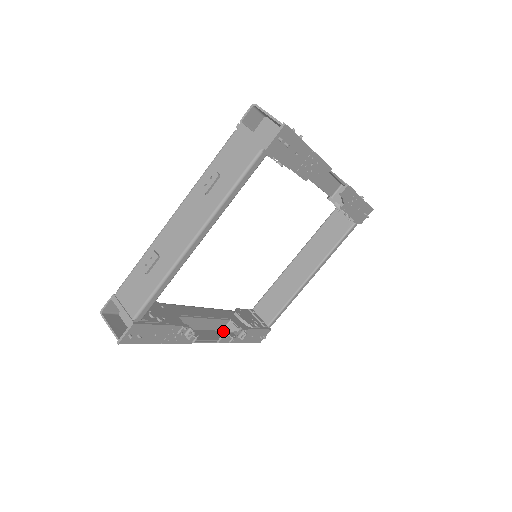
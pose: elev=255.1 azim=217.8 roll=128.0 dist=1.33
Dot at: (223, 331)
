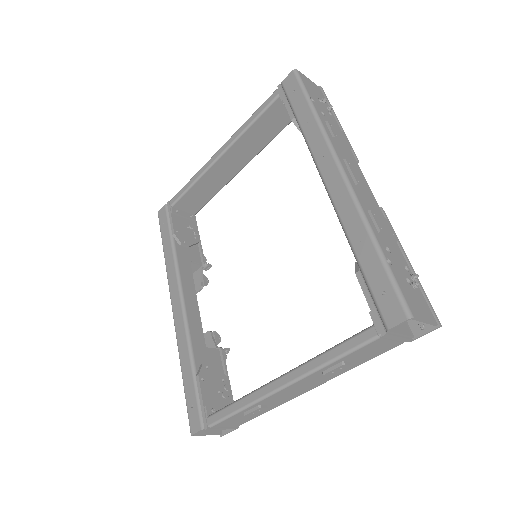
Dot at: occluded
